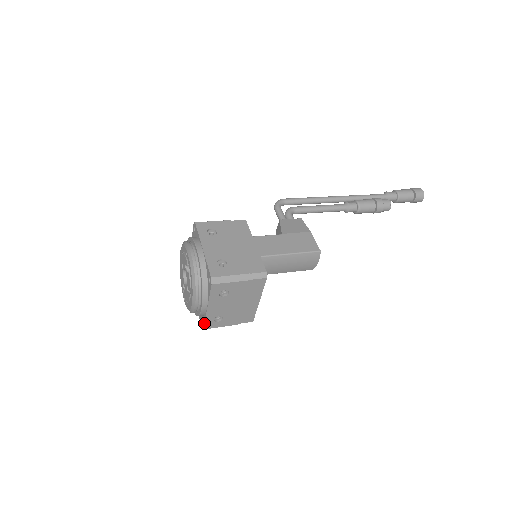
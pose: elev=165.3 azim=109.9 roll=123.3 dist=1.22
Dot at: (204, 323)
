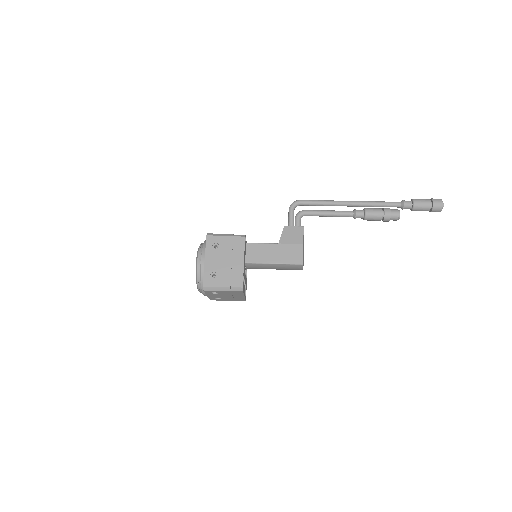
Dot at: occluded
